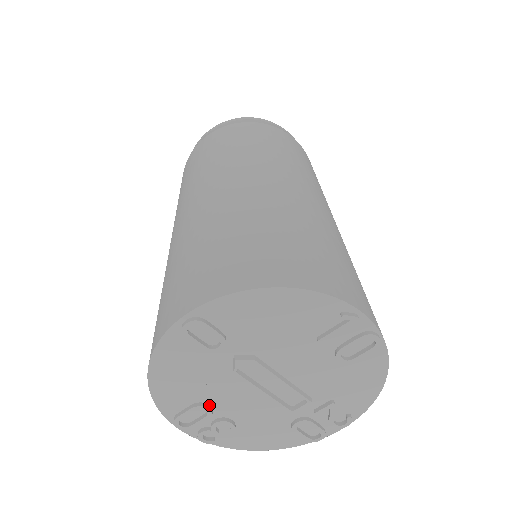
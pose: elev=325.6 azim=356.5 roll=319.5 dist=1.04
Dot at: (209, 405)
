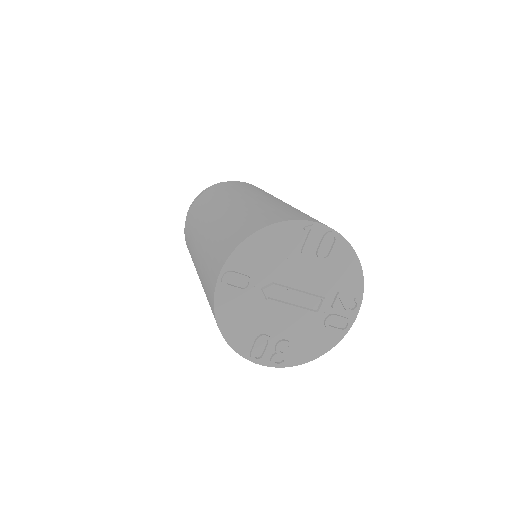
Dot at: (266, 334)
